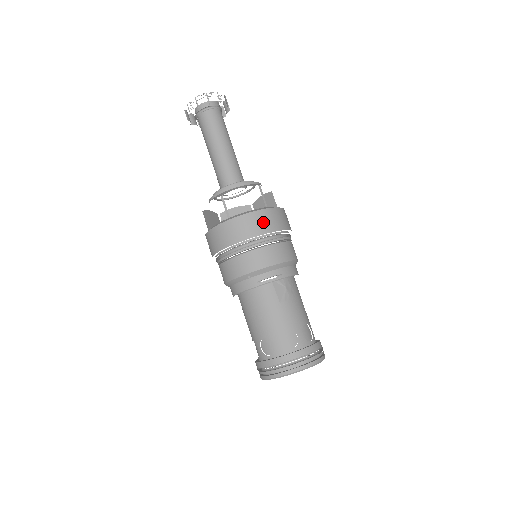
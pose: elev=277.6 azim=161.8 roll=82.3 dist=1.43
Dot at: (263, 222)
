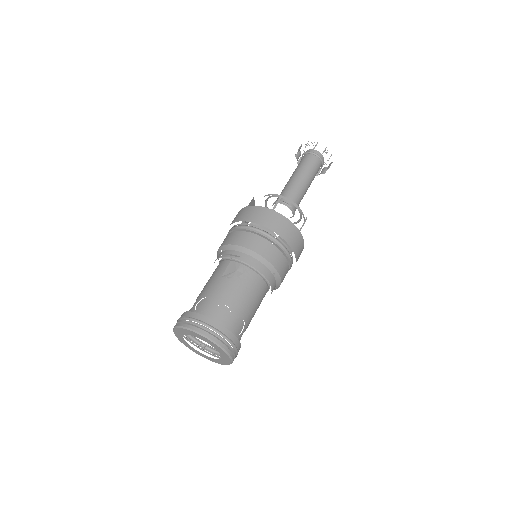
Dot at: (256, 214)
